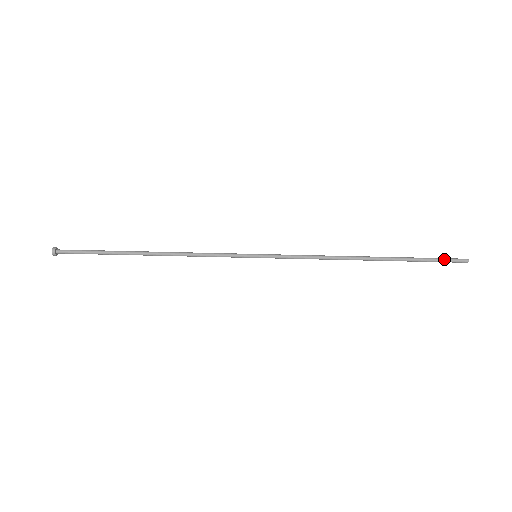
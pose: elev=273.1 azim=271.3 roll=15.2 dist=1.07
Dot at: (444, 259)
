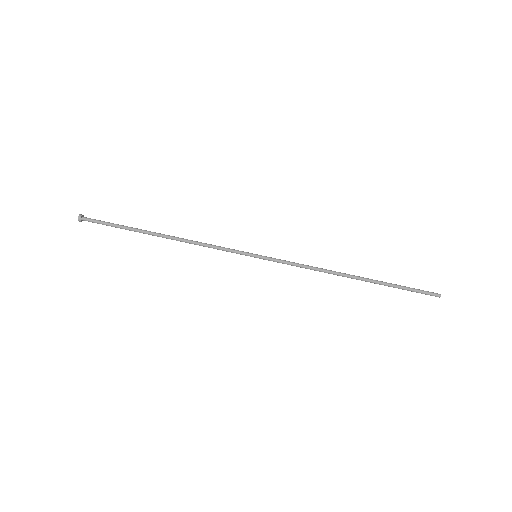
Dot at: (420, 291)
